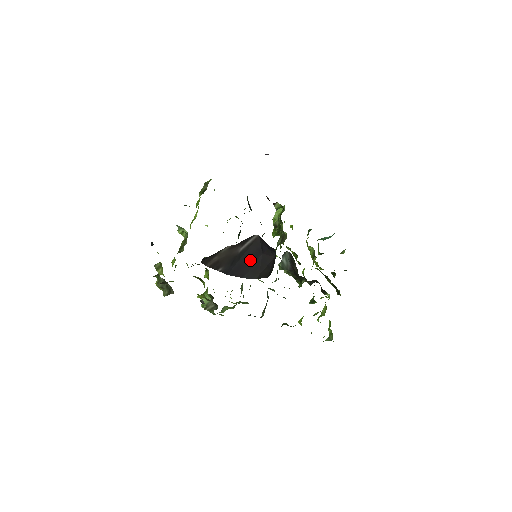
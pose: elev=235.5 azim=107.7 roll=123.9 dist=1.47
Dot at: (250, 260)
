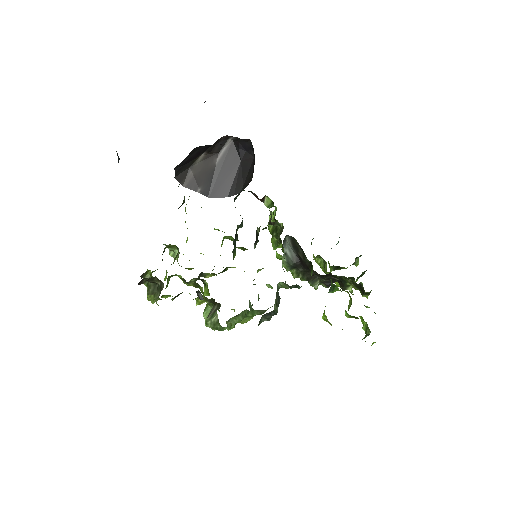
Dot at: (230, 172)
